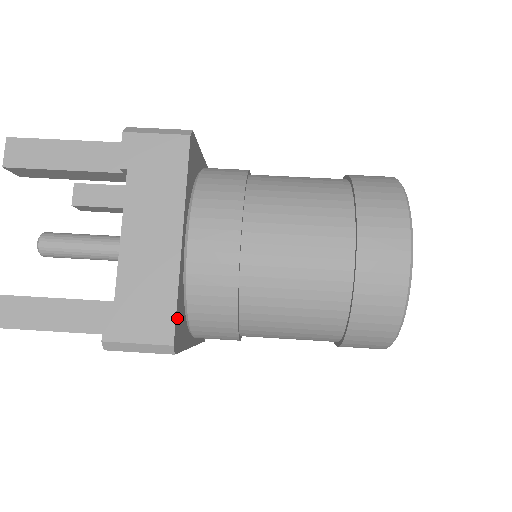
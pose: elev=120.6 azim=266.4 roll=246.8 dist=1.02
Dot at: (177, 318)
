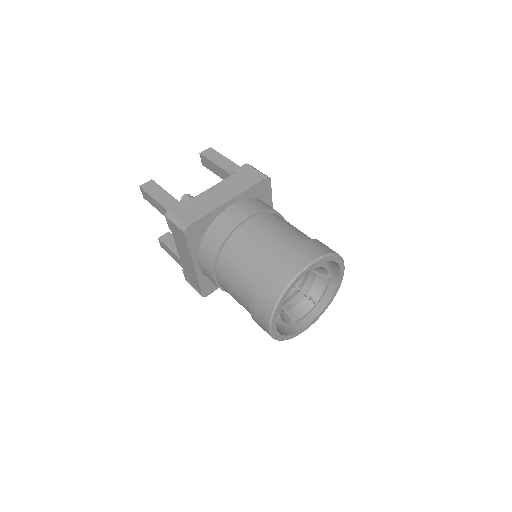
Dot at: (198, 223)
